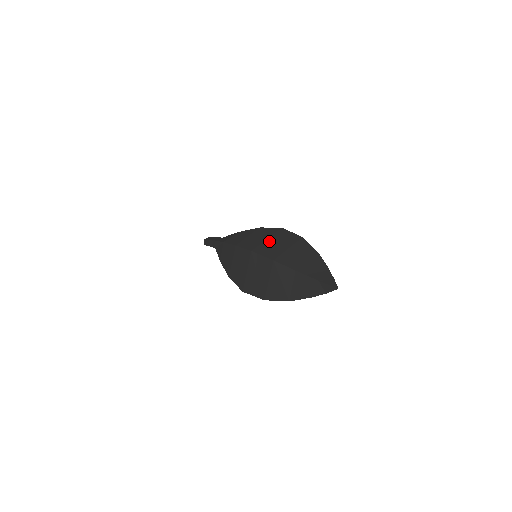
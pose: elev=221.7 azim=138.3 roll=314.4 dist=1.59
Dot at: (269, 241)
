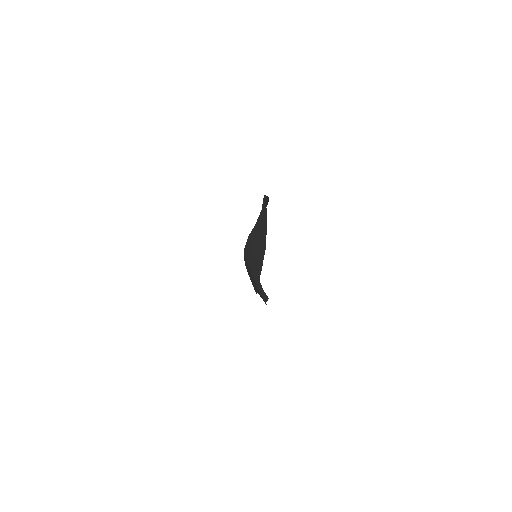
Dot at: occluded
